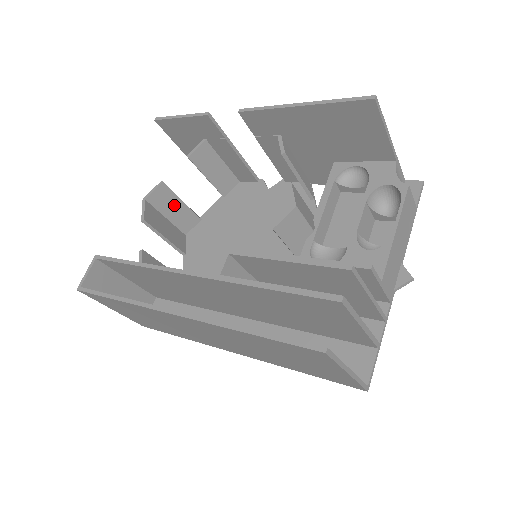
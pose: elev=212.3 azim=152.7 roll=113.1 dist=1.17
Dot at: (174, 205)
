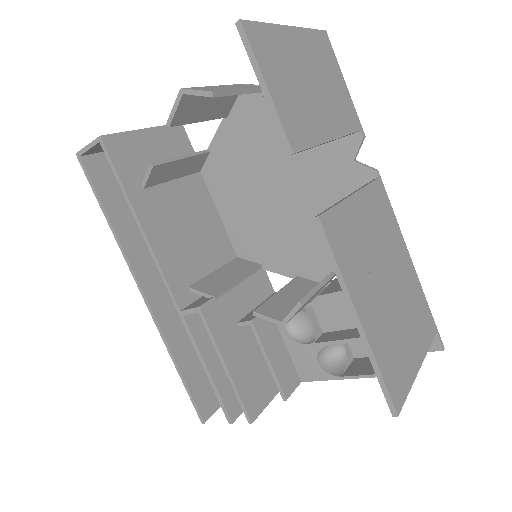
Dot at: occluded
